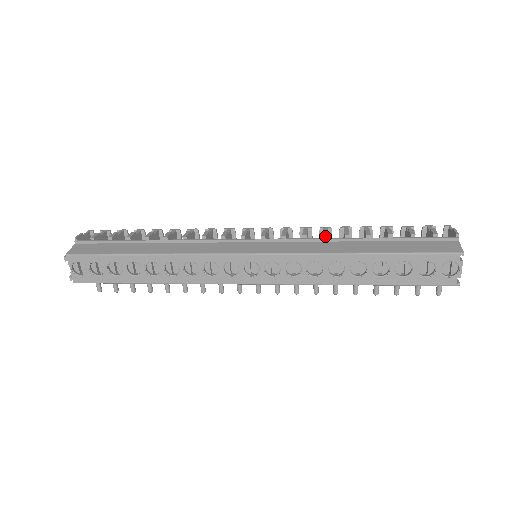
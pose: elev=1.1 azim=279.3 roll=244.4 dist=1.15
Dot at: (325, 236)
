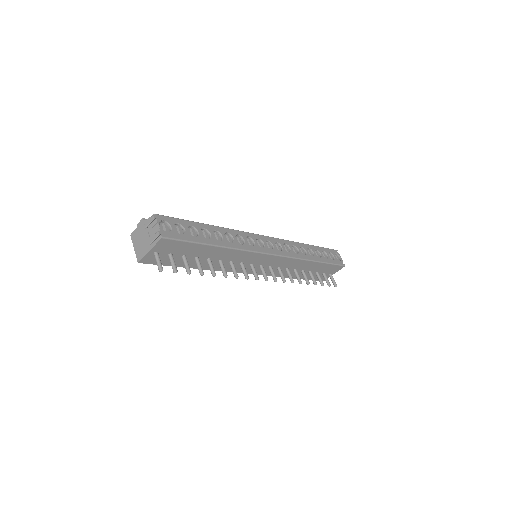
Dot at: occluded
